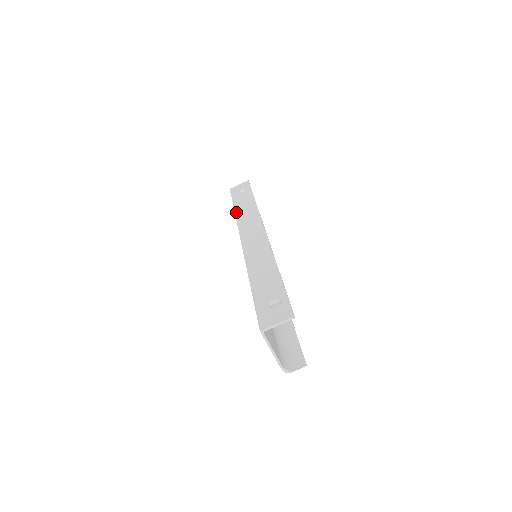
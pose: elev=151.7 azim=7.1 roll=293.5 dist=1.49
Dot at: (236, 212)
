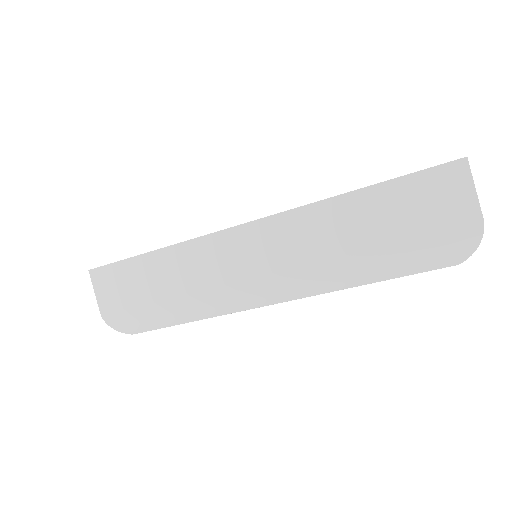
Dot at: occluded
